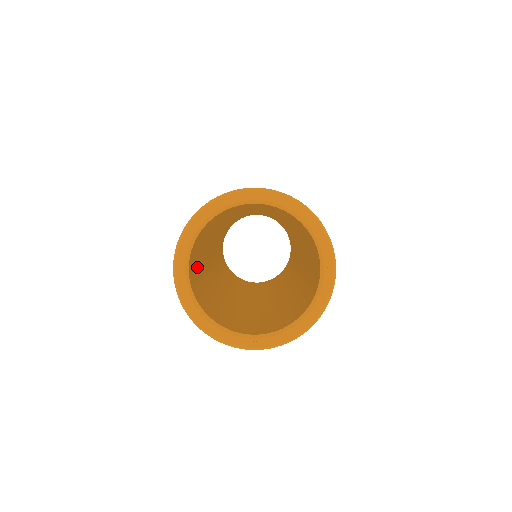
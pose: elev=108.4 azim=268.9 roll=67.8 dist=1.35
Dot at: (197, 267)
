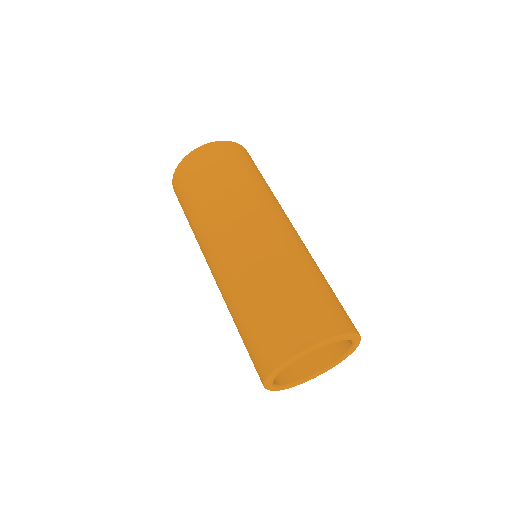
Dot at: occluded
